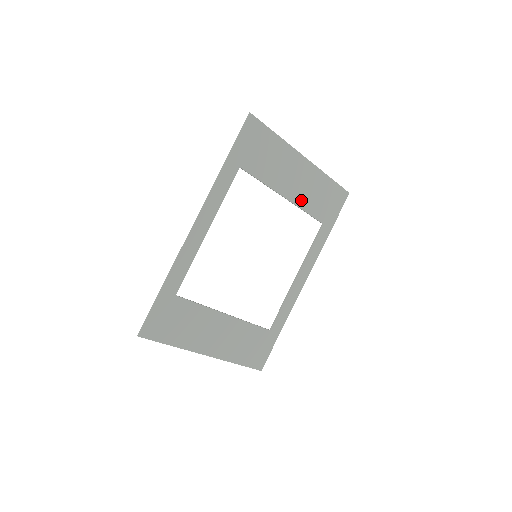
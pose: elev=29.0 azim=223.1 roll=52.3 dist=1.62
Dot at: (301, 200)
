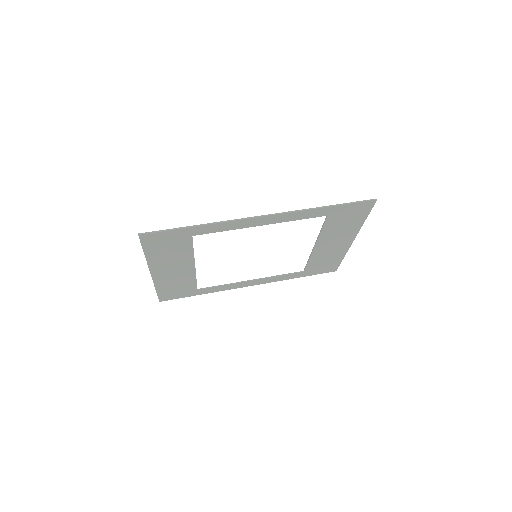
Dot at: (317, 254)
